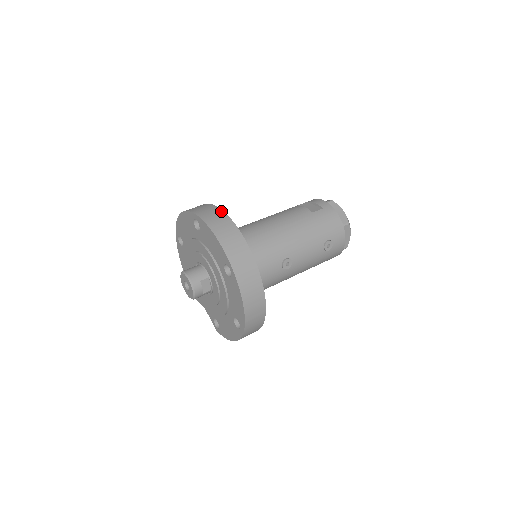
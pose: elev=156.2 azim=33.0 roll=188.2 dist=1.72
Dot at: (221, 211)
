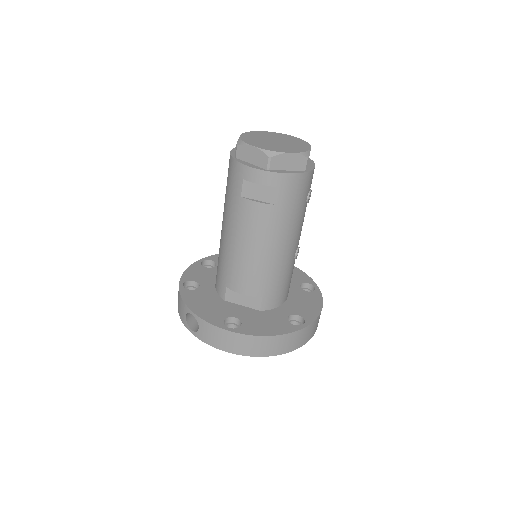
Dot at: (243, 336)
